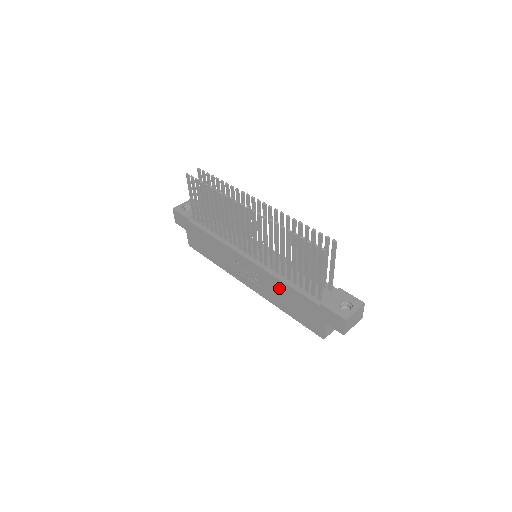
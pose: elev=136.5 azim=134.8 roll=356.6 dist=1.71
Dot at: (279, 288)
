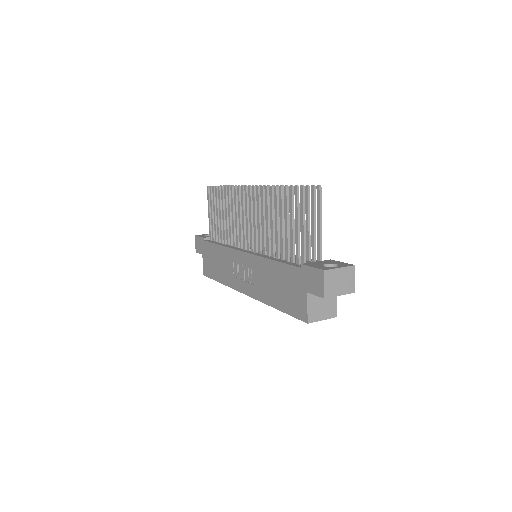
Dot at: (268, 272)
